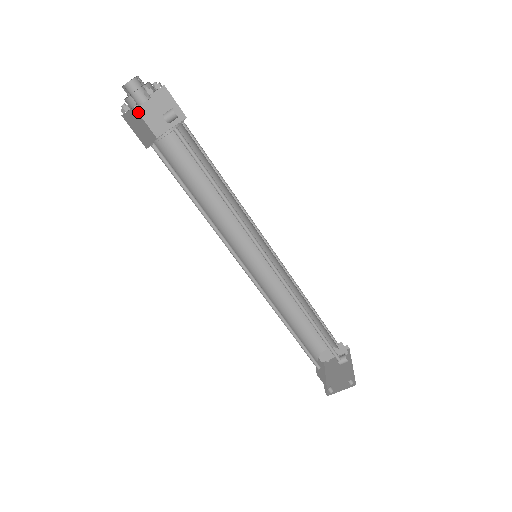
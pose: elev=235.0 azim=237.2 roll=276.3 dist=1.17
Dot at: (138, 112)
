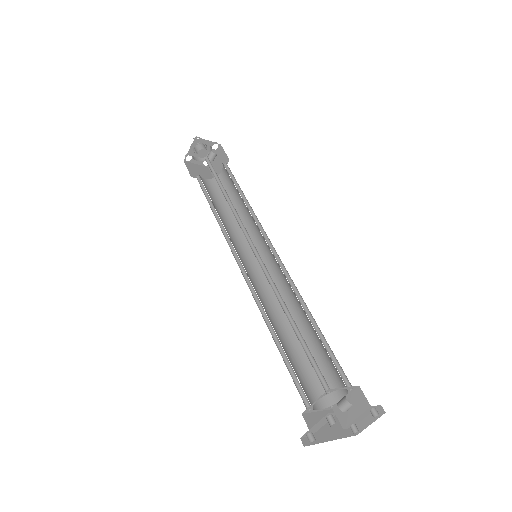
Dot at: (210, 170)
